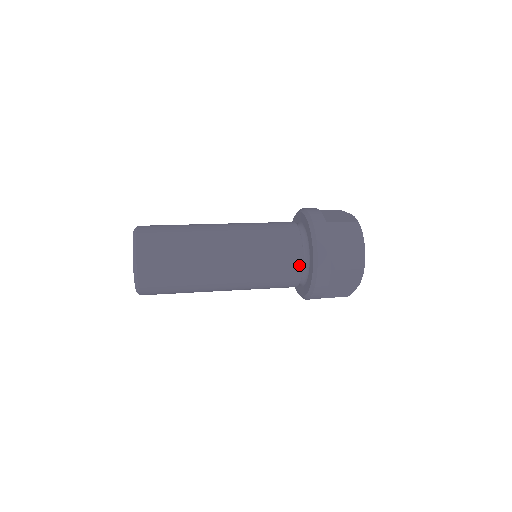
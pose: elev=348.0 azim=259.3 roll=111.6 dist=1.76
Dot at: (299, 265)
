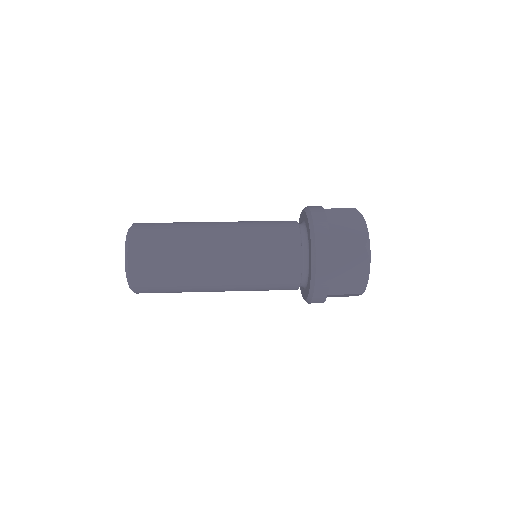
Dot at: (297, 248)
